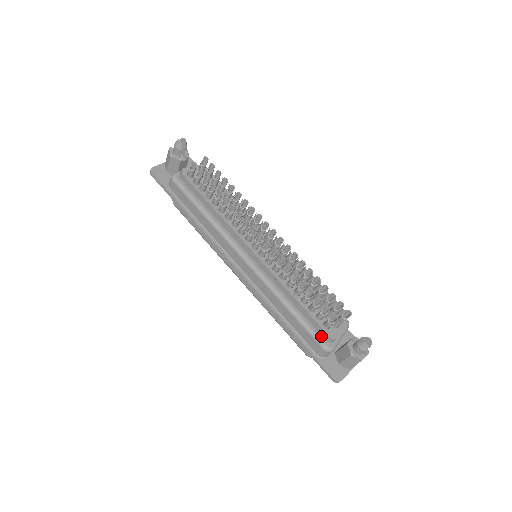
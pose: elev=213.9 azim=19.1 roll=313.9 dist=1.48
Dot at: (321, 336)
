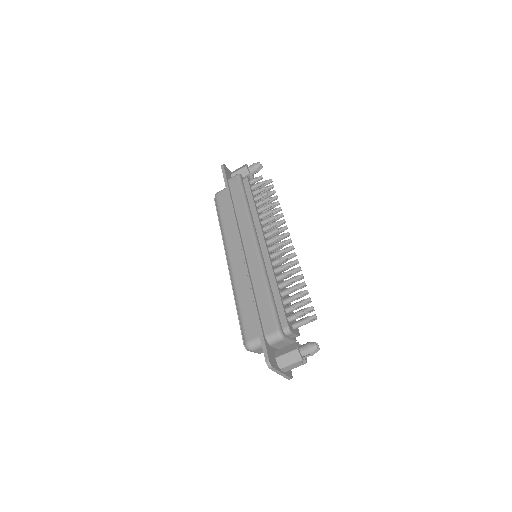
Dot at: (280, 322)
